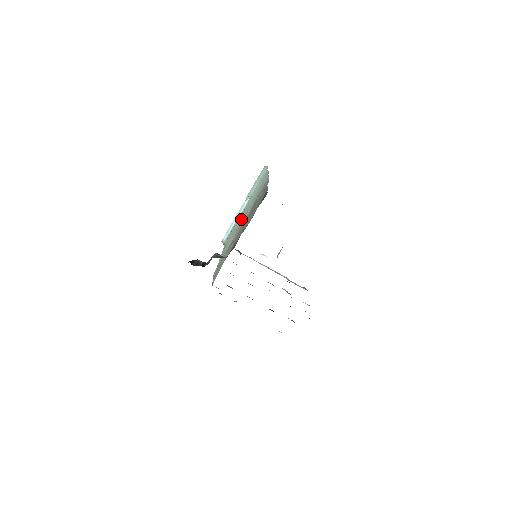
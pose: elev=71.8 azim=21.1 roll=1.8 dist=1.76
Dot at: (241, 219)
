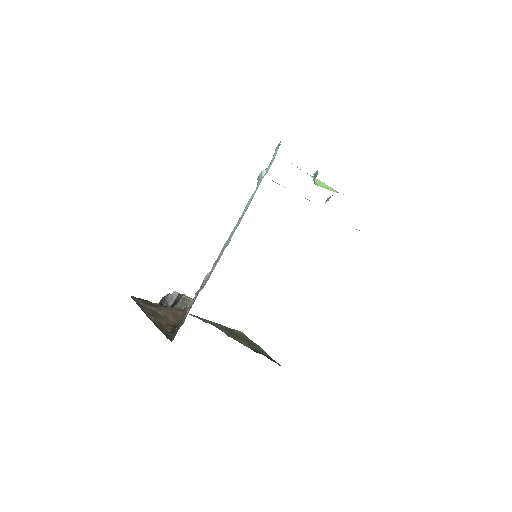
Dot at: occluded
